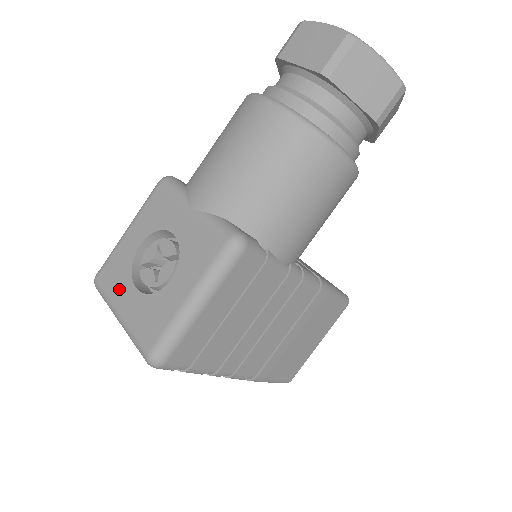
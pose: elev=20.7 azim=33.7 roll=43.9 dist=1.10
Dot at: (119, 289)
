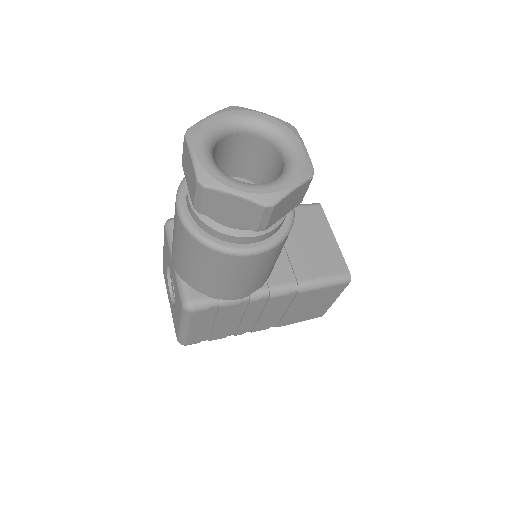
Dot at: (167, 288)
